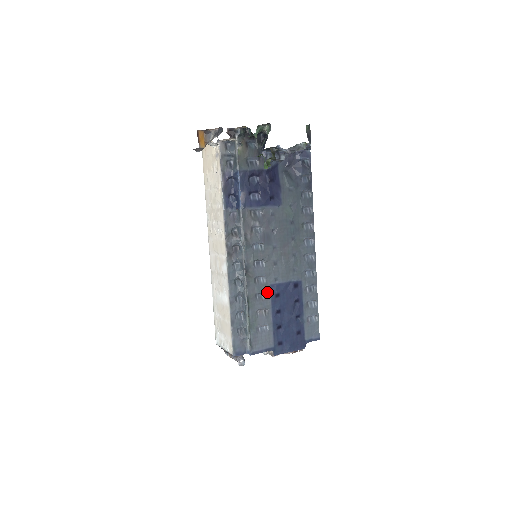
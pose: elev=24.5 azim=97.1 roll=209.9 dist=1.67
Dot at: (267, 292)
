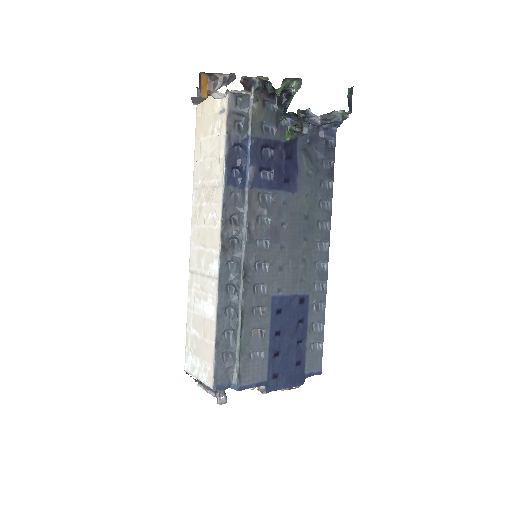
Dot at: (267, 306)
